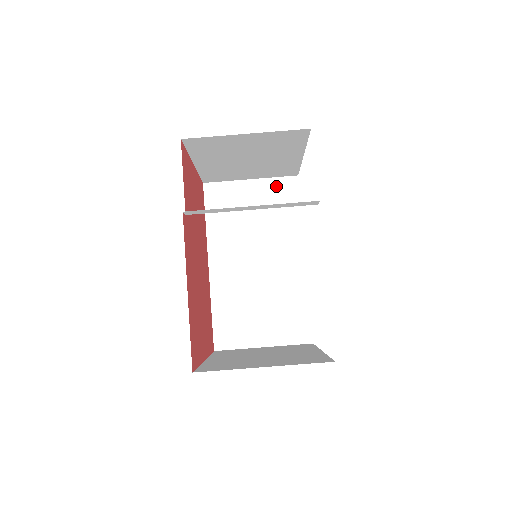
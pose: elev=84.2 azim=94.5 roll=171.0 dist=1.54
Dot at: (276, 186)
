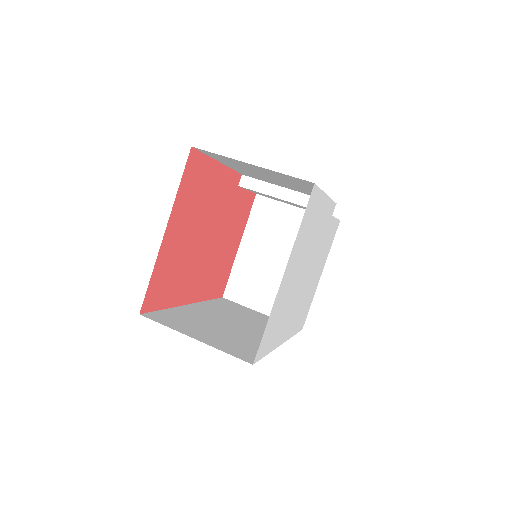
Dot at: occluded
